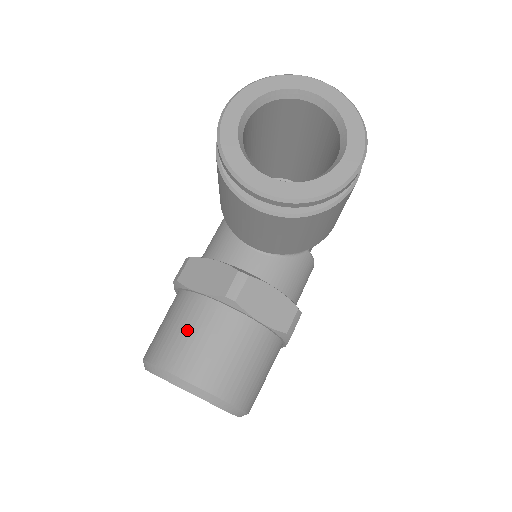
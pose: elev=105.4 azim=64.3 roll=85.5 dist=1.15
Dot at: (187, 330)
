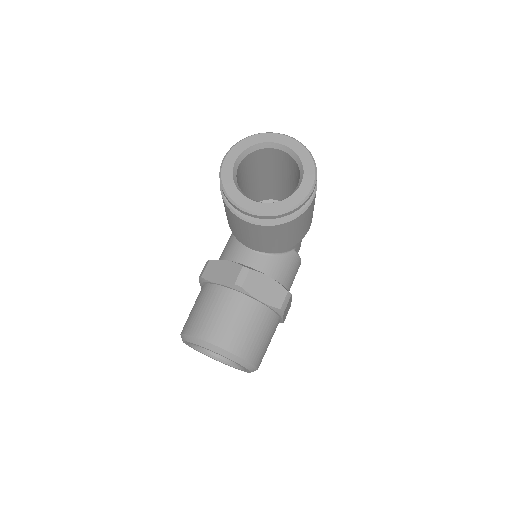
Dot at: (210, 309)
